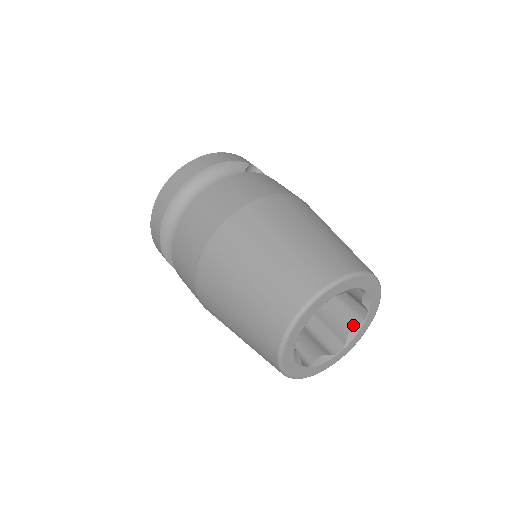
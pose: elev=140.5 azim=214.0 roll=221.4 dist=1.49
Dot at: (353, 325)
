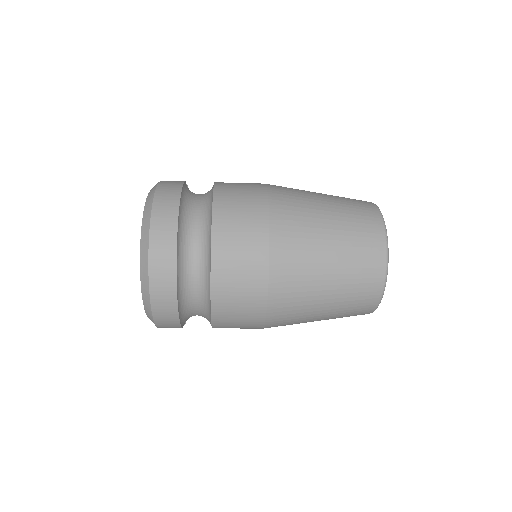
Dot at: occluded
